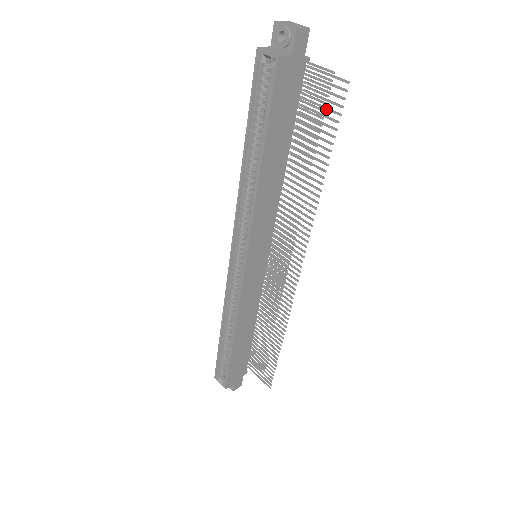
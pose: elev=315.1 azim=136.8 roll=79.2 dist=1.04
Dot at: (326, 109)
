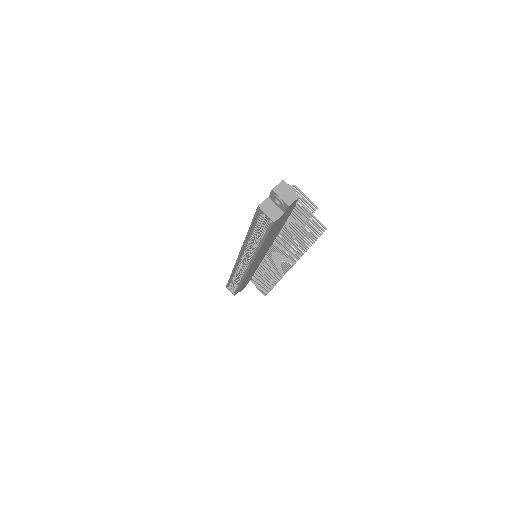
Dot at: occluded
